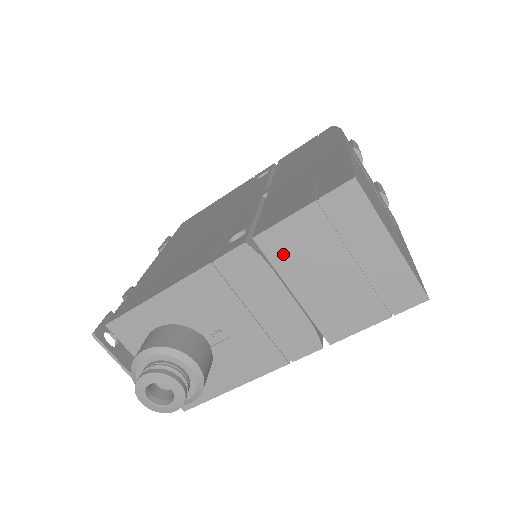
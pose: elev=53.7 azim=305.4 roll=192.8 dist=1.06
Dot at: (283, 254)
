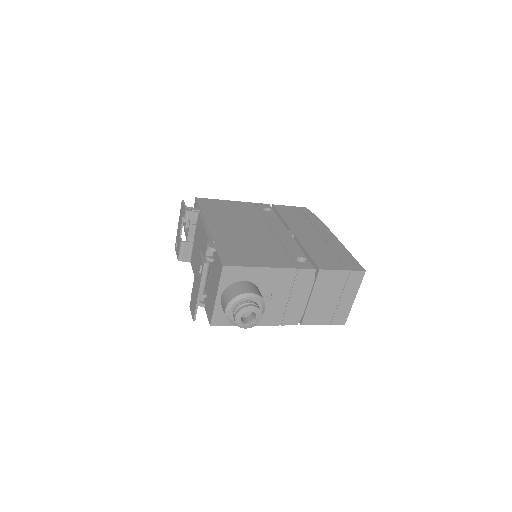
Dot at: (322, 282)
